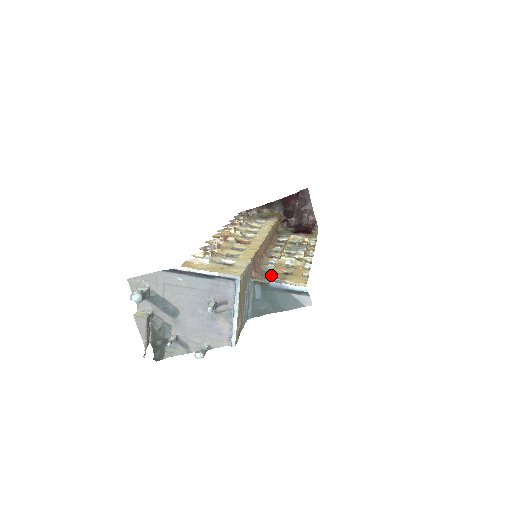
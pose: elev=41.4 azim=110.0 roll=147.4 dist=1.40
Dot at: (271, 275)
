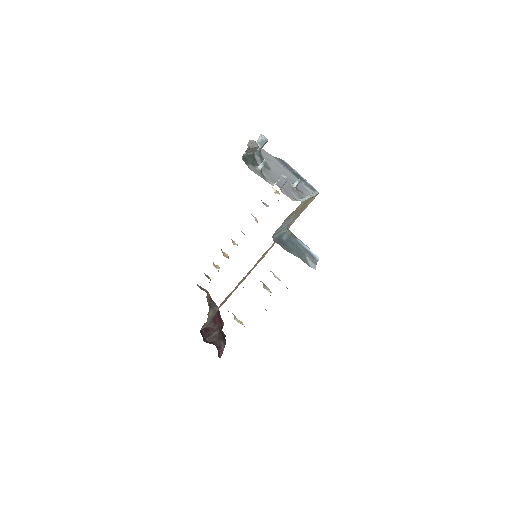
Dot at: occluded
